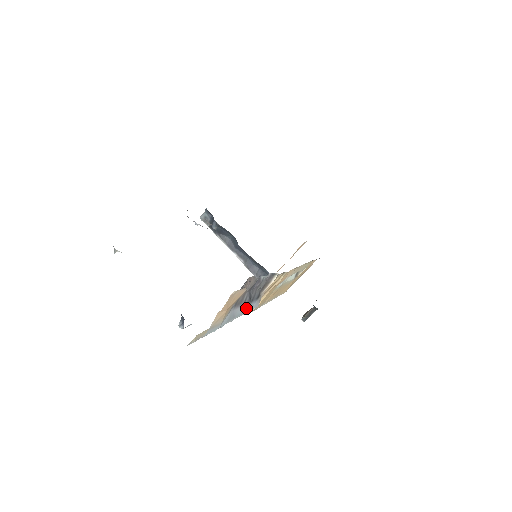
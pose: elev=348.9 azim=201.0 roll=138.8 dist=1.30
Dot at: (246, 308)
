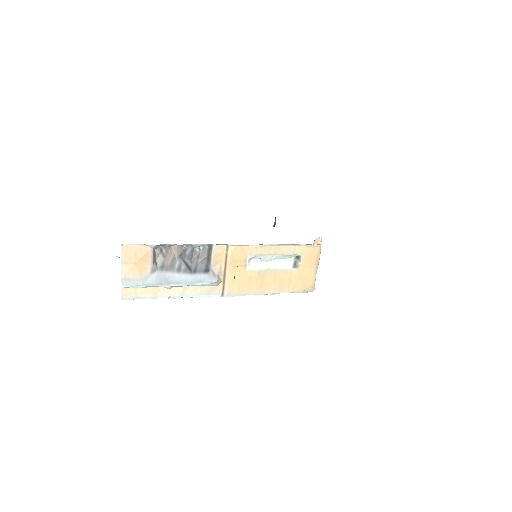
Dot at: (188, 277)
